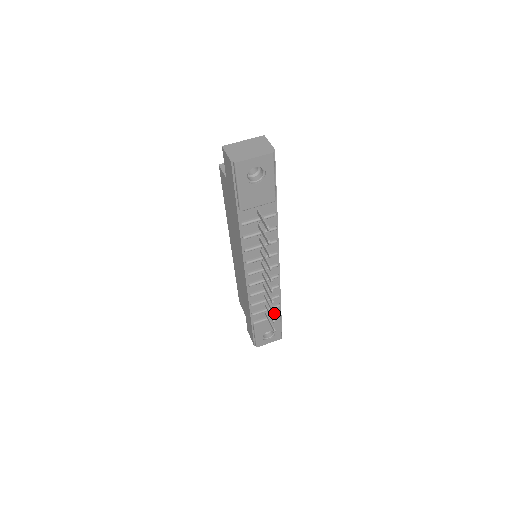
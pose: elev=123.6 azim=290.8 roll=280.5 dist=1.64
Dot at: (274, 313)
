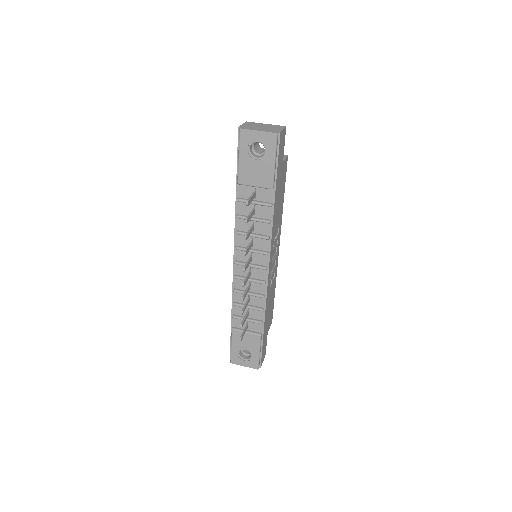
Dot at: (256, 331)
